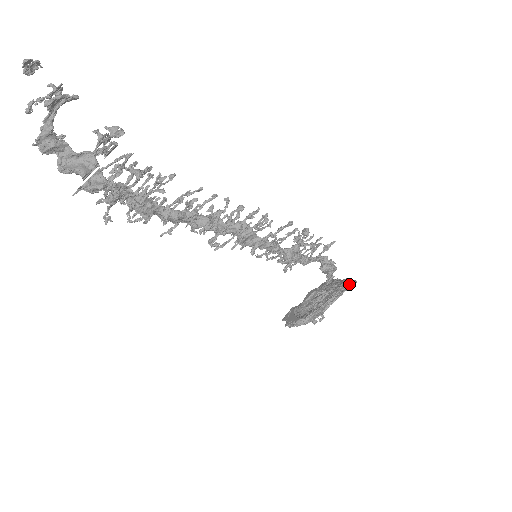
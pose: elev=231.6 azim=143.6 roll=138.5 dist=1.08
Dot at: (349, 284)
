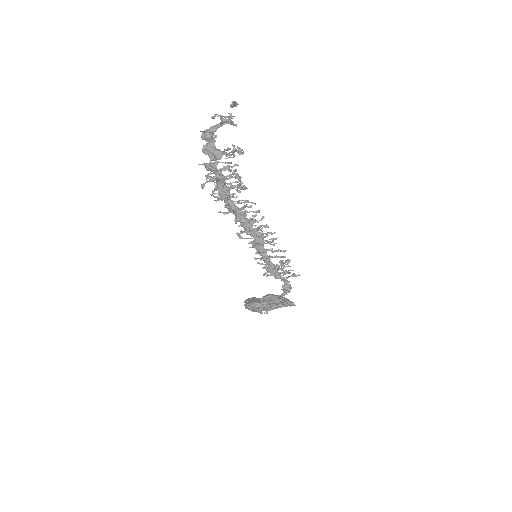
Dot at: (293, 302)
